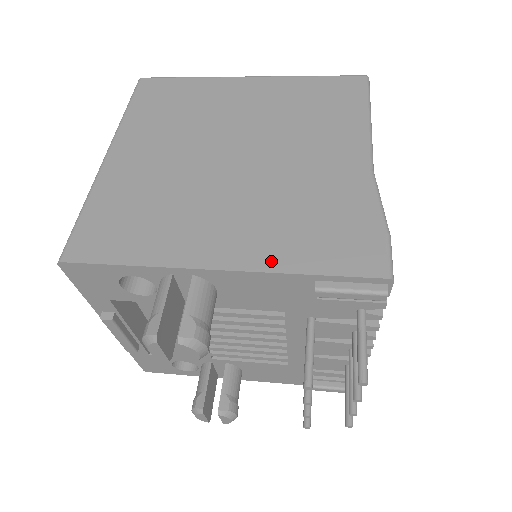
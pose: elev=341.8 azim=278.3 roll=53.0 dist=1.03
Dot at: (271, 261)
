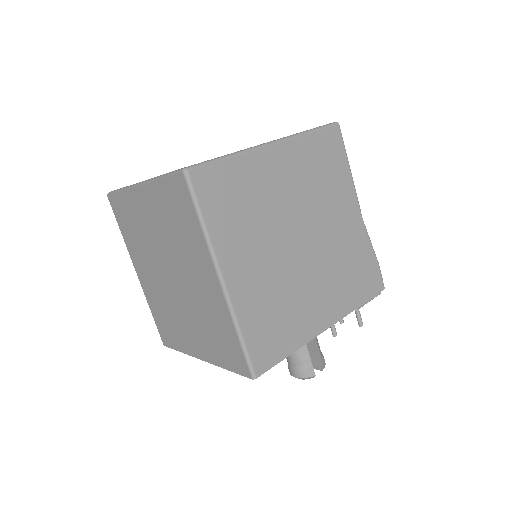
Dot at: (346, 308)
